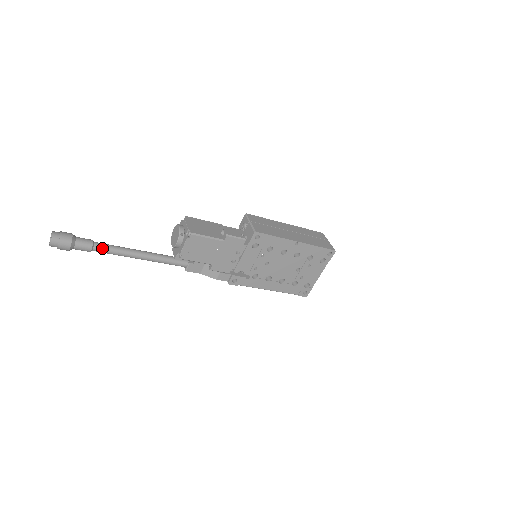
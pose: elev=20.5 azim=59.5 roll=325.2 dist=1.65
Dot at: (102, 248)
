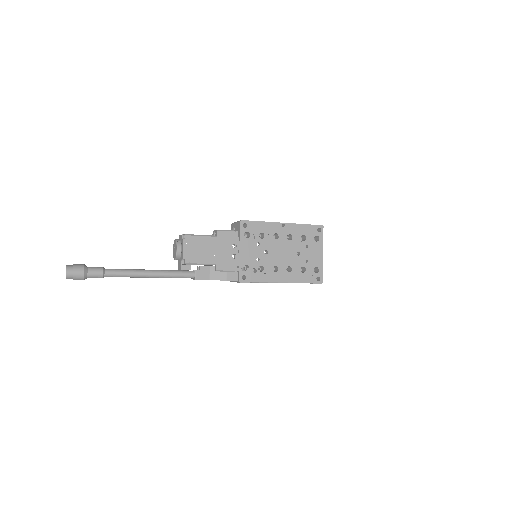
Dot at: (113, 271)
